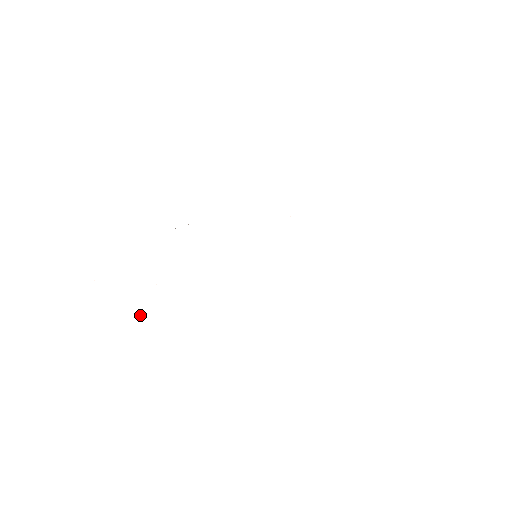
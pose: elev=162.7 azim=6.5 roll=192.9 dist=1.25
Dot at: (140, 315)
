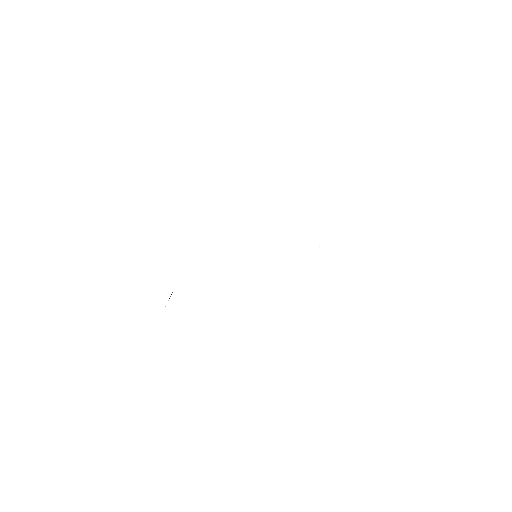
Dot at: occluded
